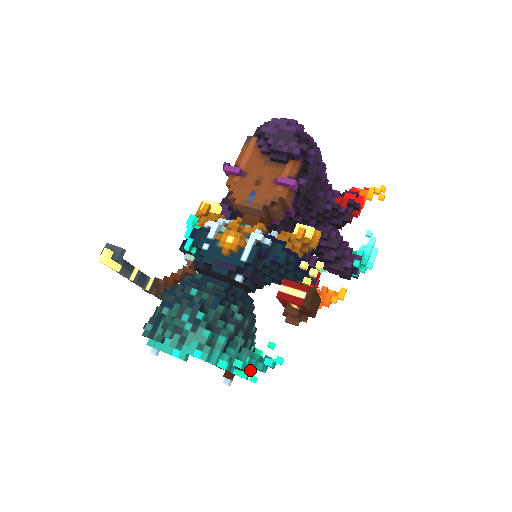
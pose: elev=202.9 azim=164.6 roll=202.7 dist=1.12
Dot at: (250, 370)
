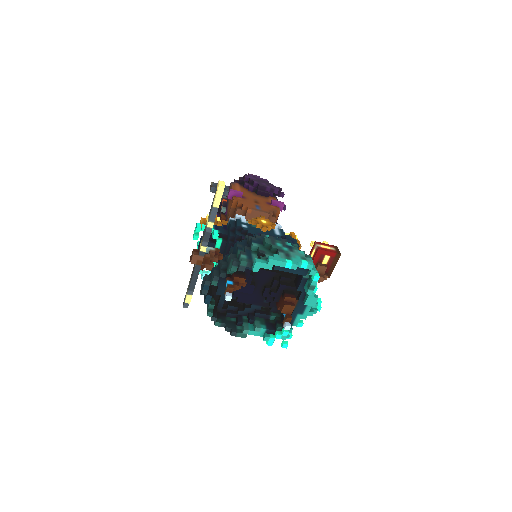
Dot at: (317, 299)
